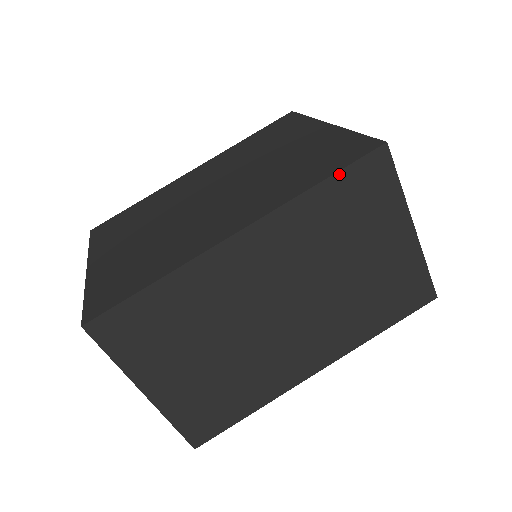
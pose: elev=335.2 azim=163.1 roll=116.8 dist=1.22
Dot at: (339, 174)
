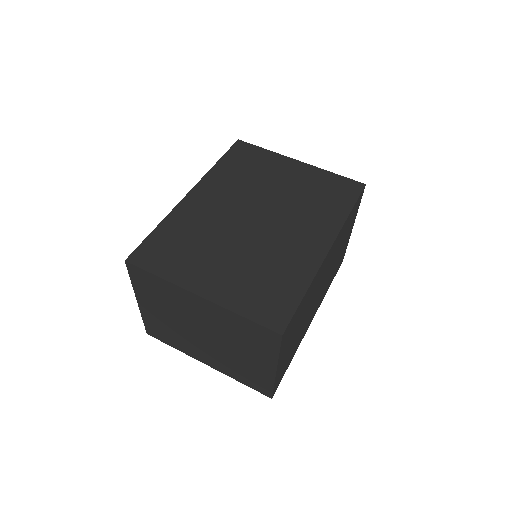
Dot at: occluded
